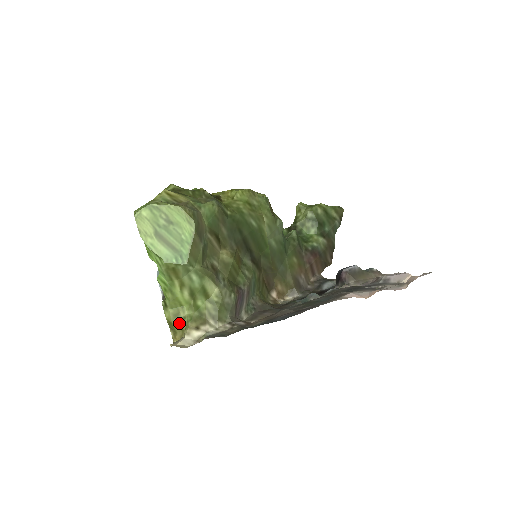
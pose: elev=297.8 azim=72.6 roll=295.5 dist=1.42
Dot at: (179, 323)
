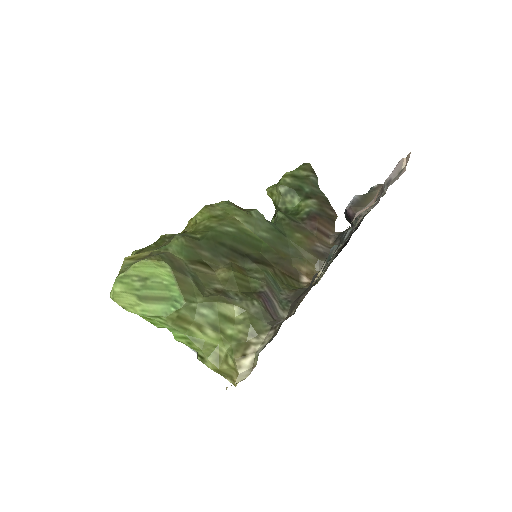
Dot at: (225, 364)
